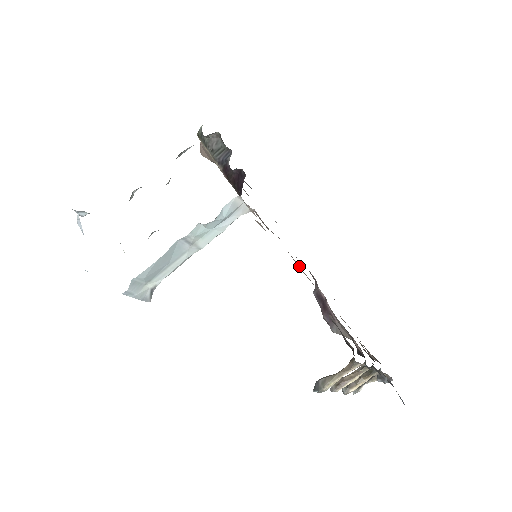
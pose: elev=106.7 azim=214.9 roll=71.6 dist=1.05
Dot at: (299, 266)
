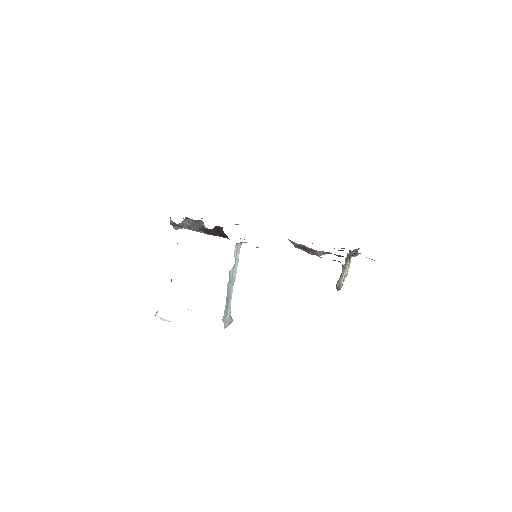
Dot at: occluded
